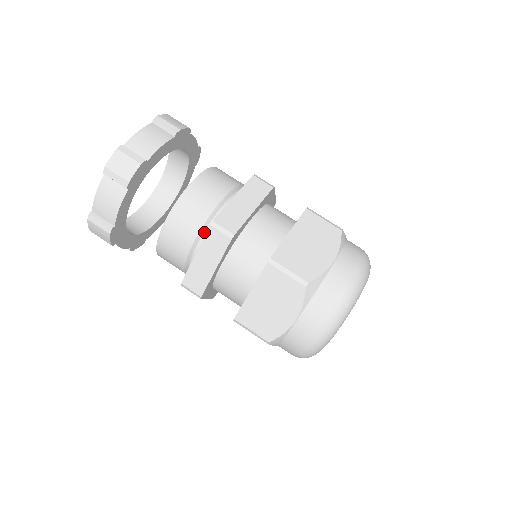
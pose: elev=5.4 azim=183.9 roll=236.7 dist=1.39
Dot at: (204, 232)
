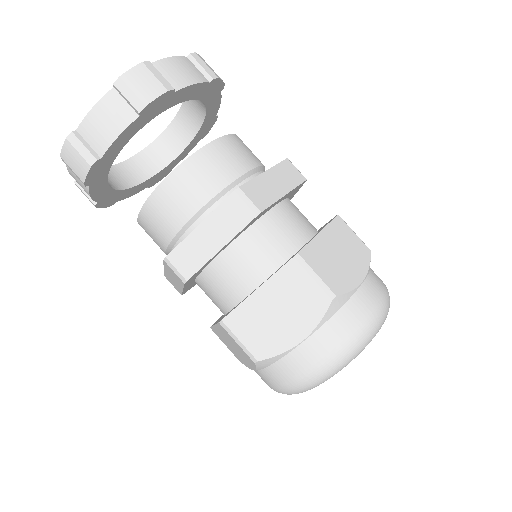
Dot at: (174, 246)
